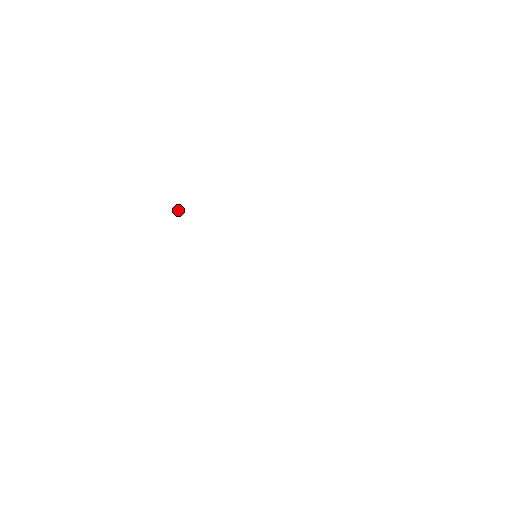
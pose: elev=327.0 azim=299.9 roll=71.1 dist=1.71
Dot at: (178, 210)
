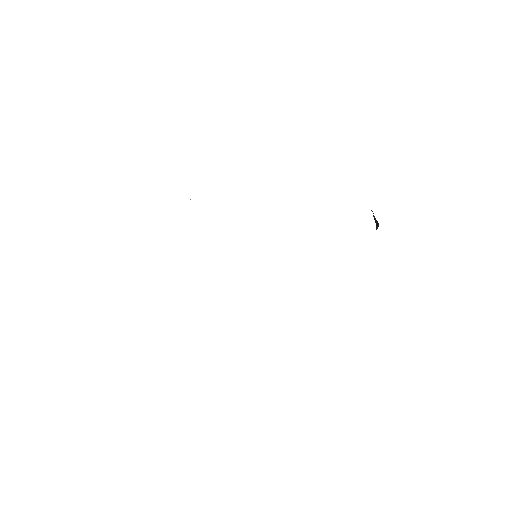
Dot at: occluded
